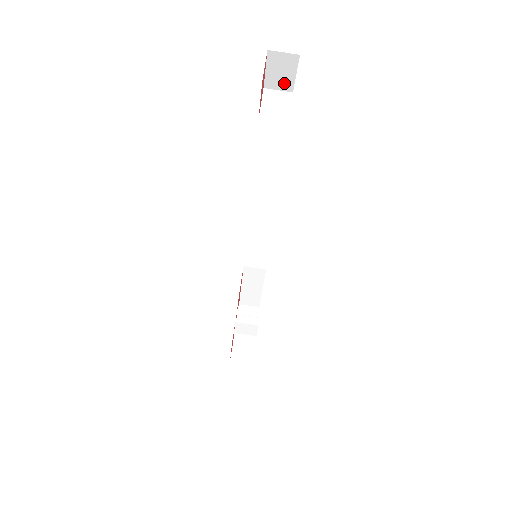
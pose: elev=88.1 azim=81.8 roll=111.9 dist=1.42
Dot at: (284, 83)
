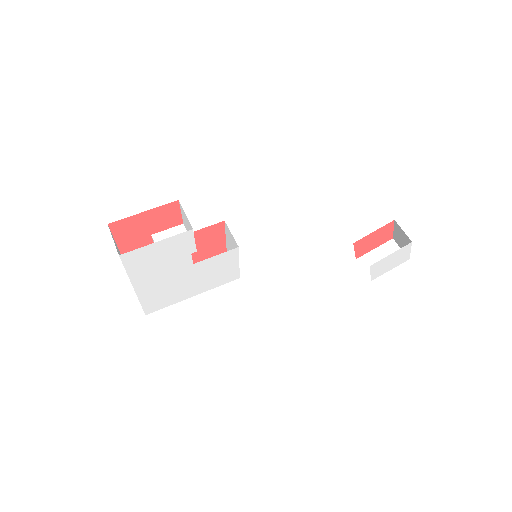
Dot at: occluded
